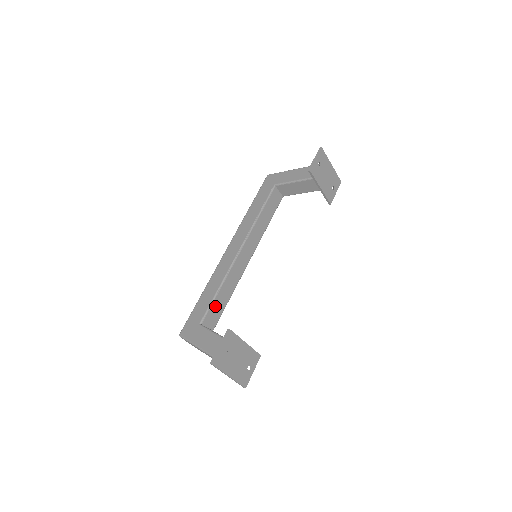
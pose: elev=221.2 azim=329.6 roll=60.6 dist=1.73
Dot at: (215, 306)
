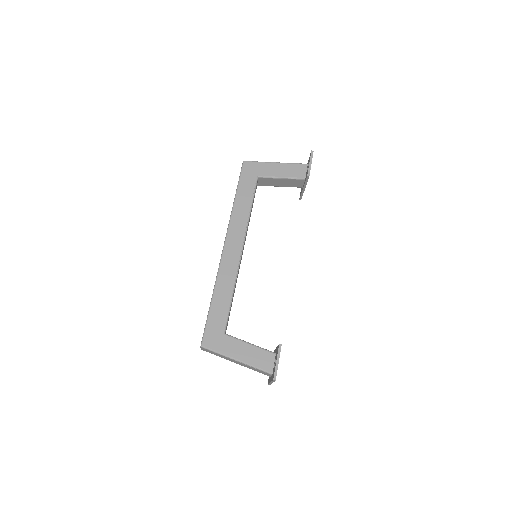
Dot at: occluded
